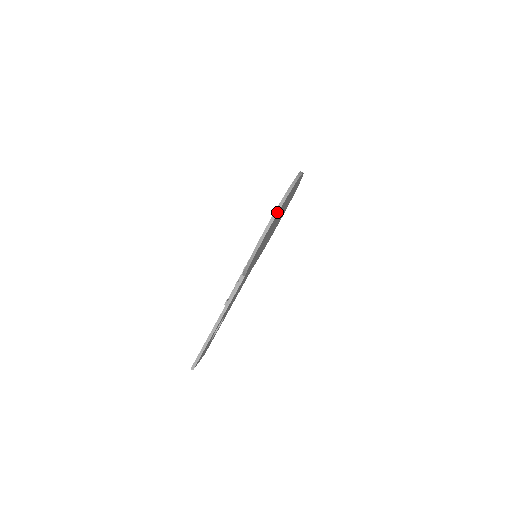
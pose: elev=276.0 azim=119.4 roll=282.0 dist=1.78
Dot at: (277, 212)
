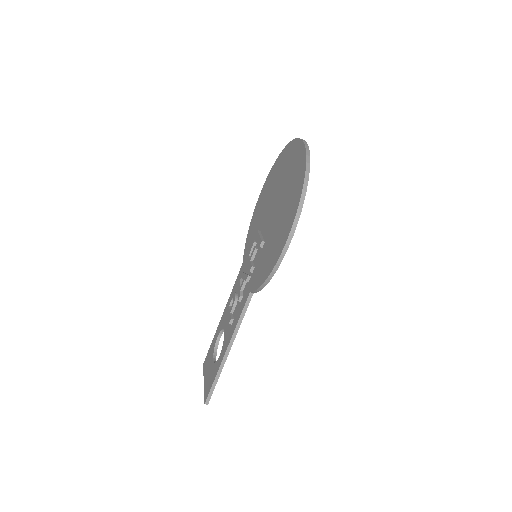
Dot at: (296, 222)
